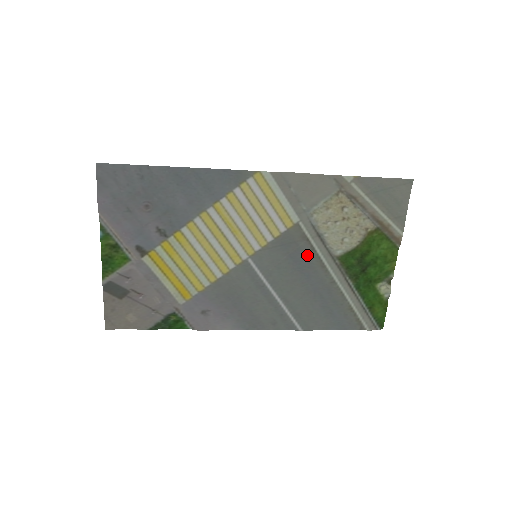
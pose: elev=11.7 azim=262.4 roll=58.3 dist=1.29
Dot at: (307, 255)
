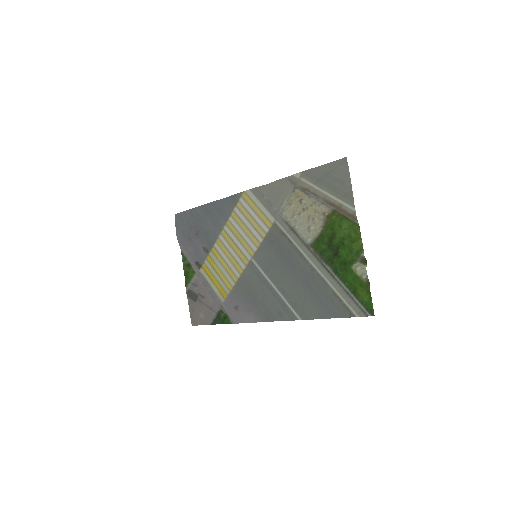
Dot at: (288, 248)
